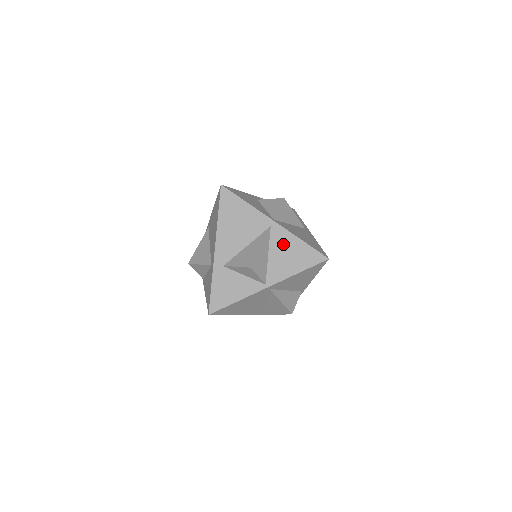
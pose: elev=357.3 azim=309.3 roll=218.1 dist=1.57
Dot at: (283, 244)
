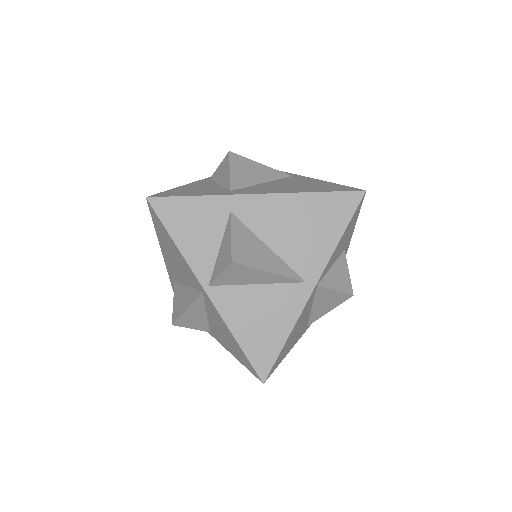
Dot at: (218, 321)
